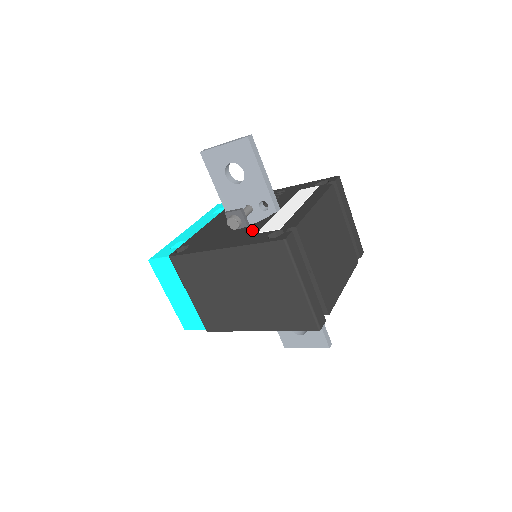
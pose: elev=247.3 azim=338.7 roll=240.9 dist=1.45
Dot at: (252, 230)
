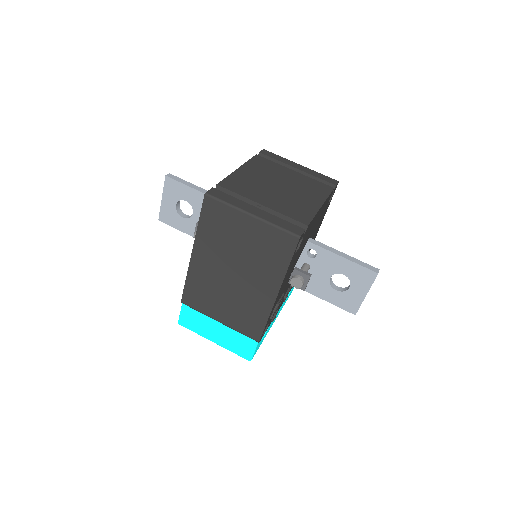
Dot at: occluded
